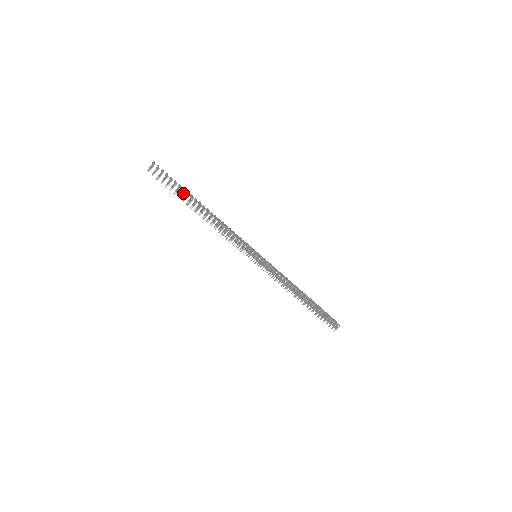
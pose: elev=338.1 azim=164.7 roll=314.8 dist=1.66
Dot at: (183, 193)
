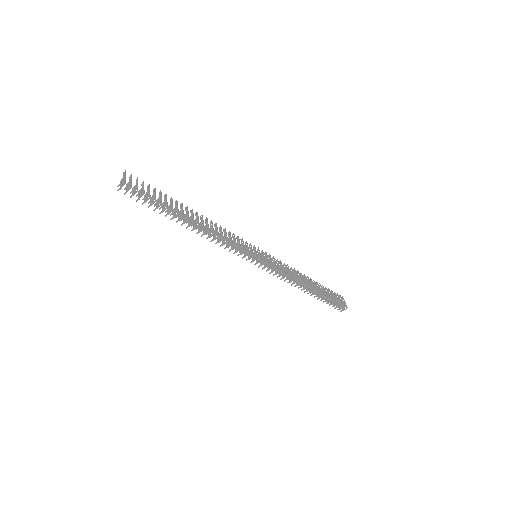
Dot at: (164, 209)
